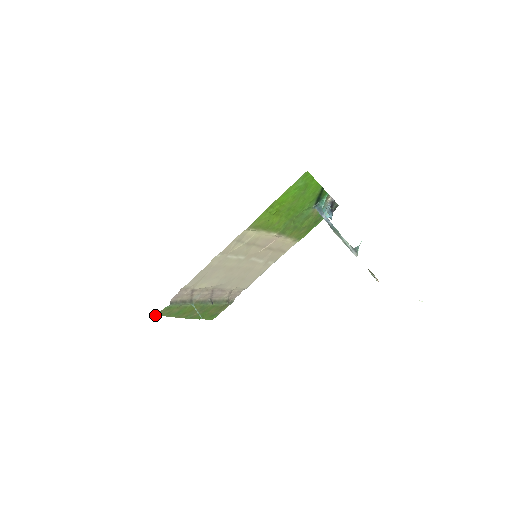
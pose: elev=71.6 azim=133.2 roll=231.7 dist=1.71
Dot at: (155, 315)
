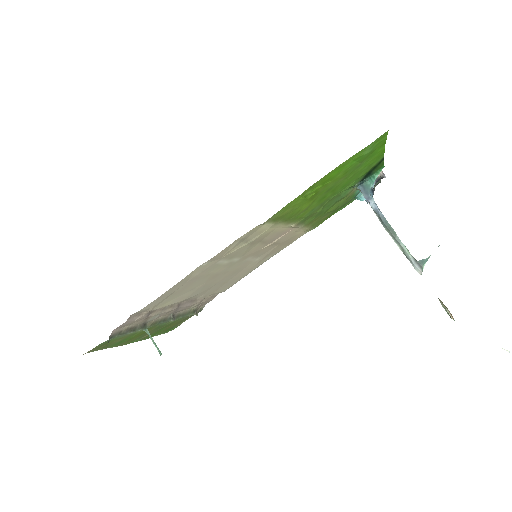
Dot at: occluded
